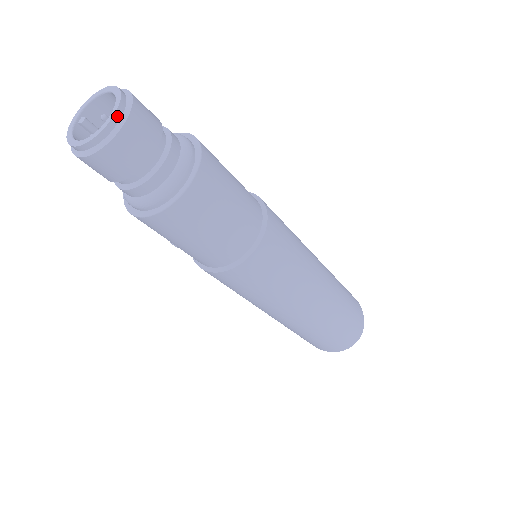
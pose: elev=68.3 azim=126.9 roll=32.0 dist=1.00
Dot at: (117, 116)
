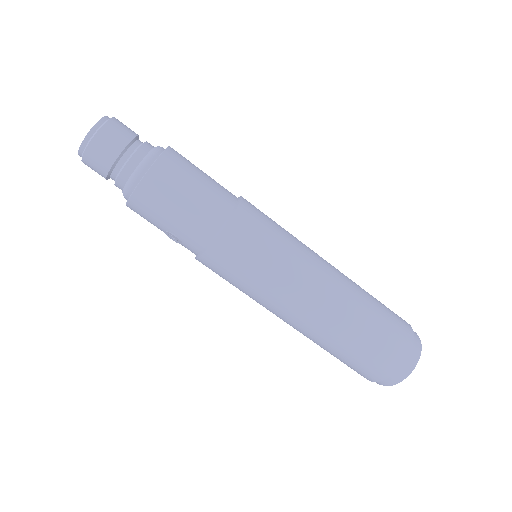
Dot at: (105, 118)
